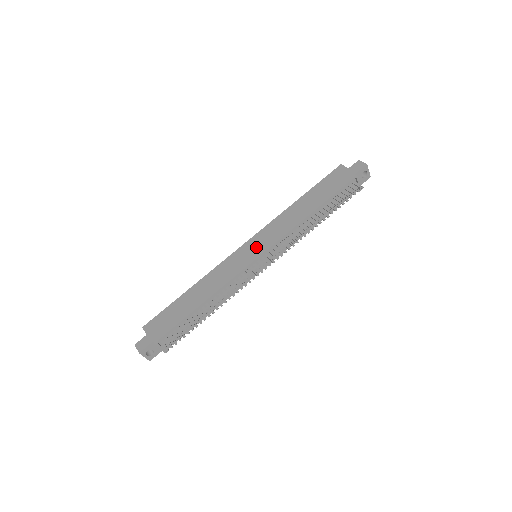
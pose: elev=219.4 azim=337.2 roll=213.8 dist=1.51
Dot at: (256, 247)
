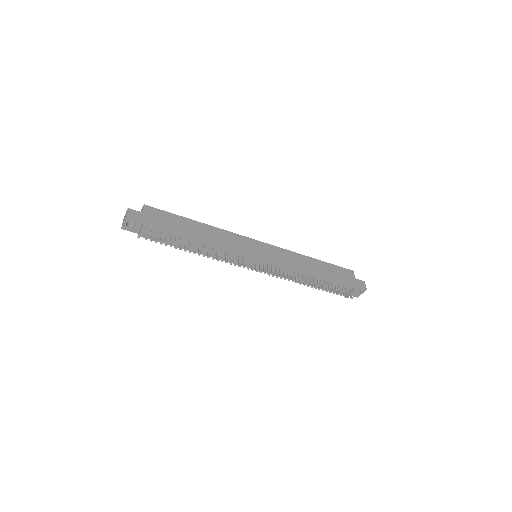
Dot at: (264, 252)
